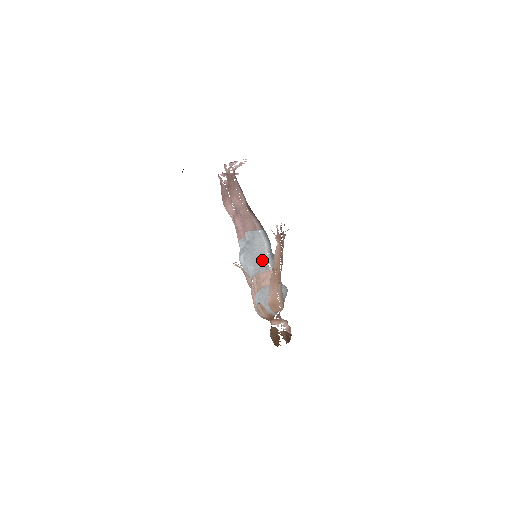
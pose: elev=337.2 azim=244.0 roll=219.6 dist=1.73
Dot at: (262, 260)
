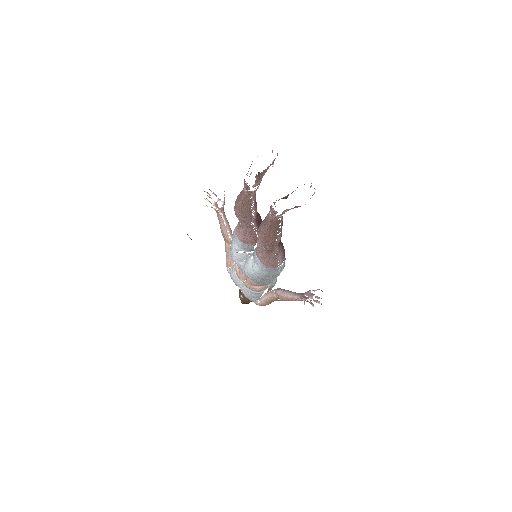
Dot at: occluded
